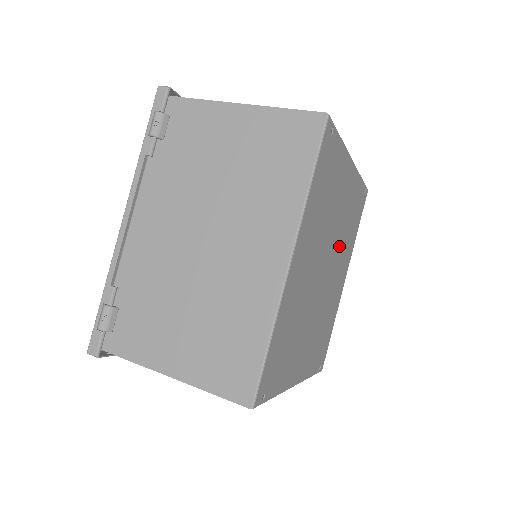
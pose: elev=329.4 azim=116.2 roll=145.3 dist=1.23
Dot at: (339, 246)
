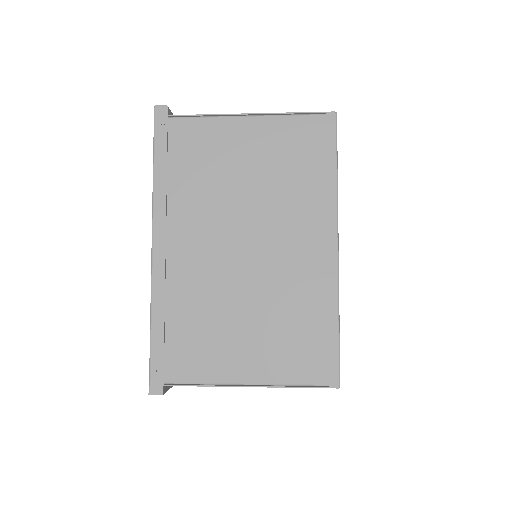
Dot at: occluded
